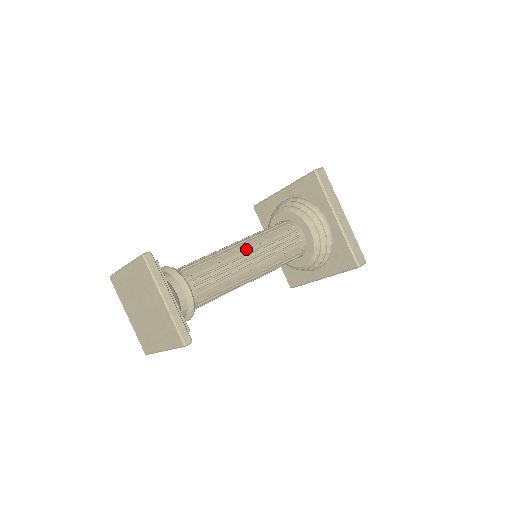
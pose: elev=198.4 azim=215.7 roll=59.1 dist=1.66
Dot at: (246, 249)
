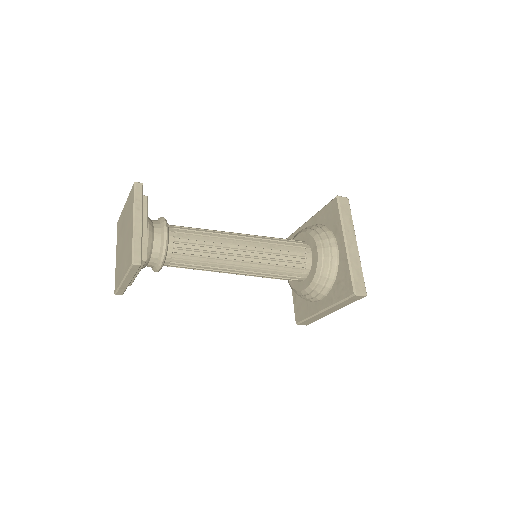
Dot at: (243, 237)
